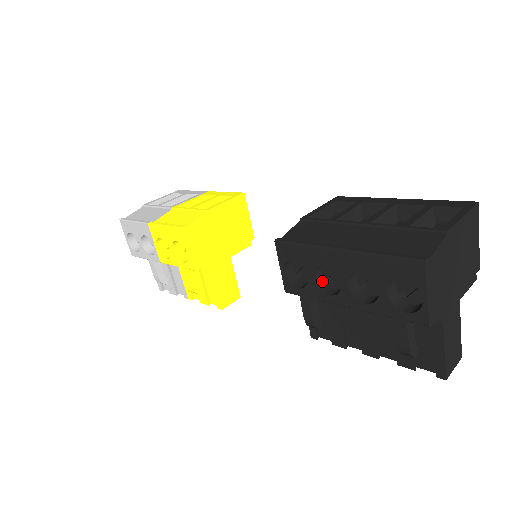
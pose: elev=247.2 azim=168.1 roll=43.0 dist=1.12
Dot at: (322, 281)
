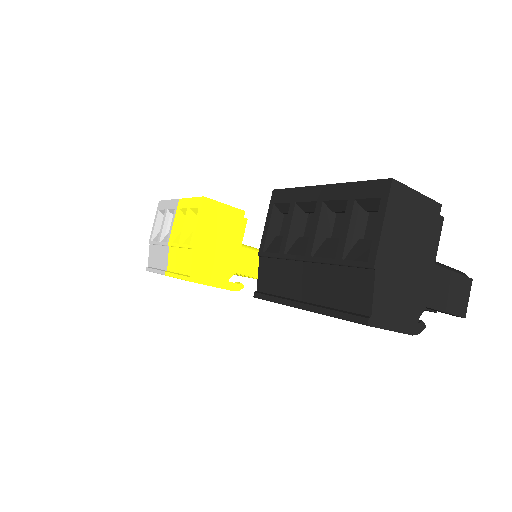
Dot at: occluded
